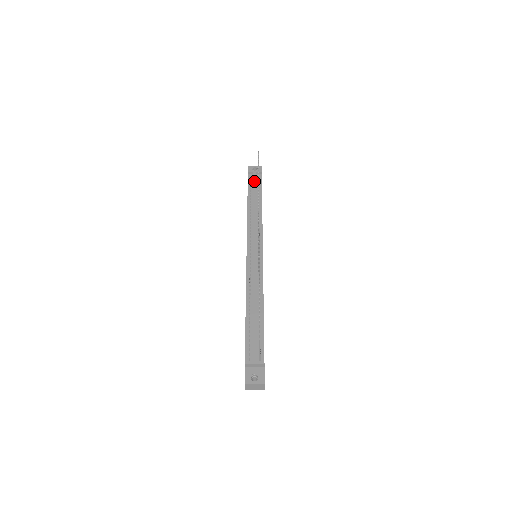
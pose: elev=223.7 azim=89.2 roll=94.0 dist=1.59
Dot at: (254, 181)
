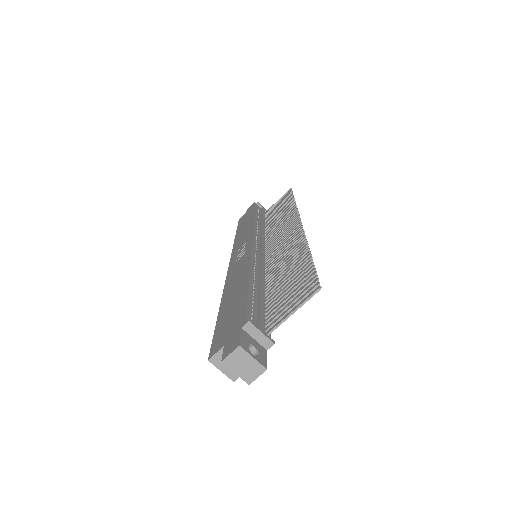
Dot at: (263, 211)
